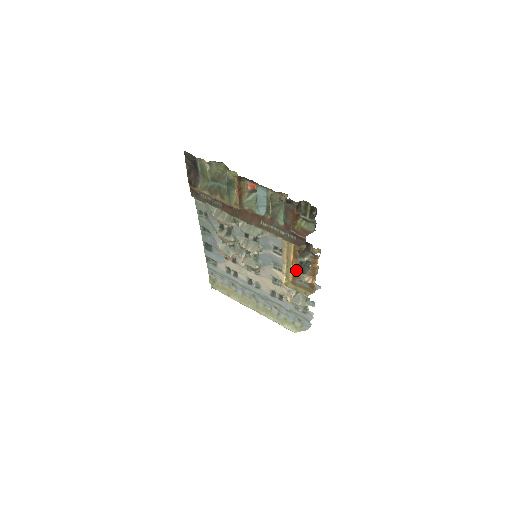
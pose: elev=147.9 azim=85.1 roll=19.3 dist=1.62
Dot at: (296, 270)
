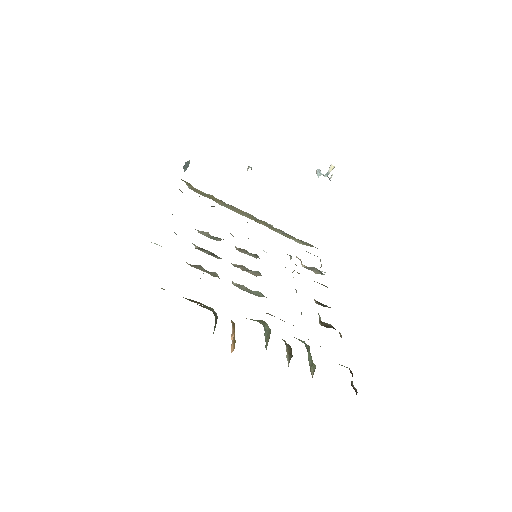
Dot at: occluded
